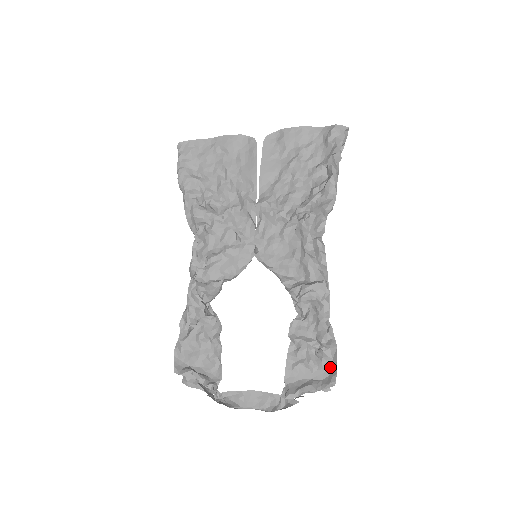
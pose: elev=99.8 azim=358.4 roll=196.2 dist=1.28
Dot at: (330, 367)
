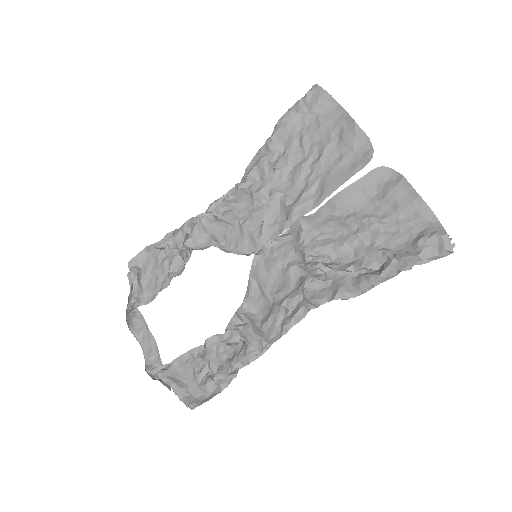
Dot at: (204, 395)
